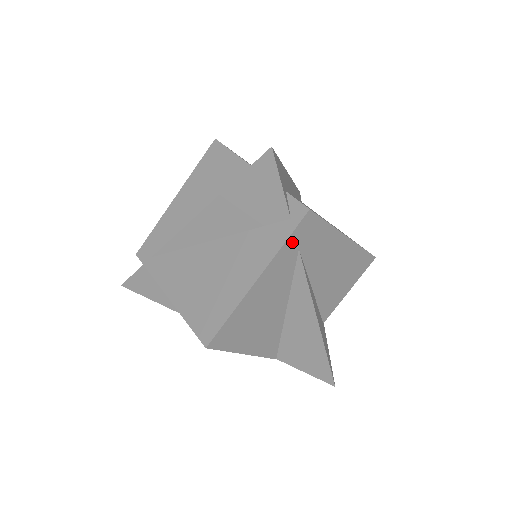
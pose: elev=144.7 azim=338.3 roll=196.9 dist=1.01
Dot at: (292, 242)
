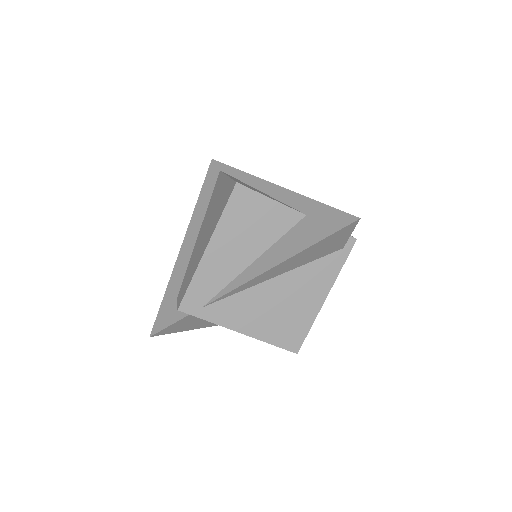
Dot at: (341, 262)
